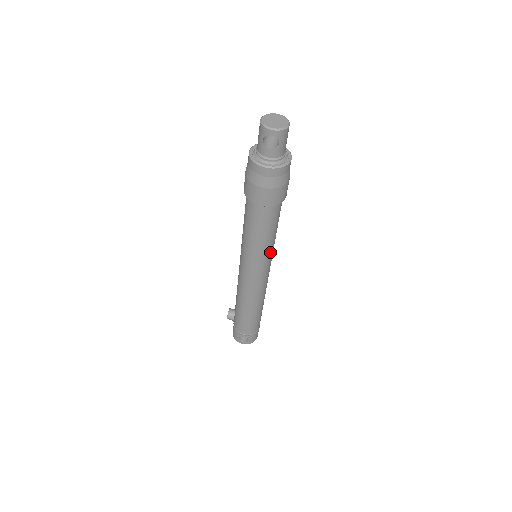
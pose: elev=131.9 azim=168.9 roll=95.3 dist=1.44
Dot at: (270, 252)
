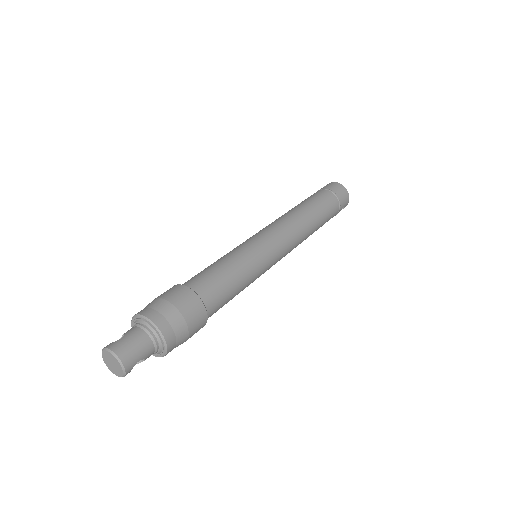
Dot at: (257, 266)
